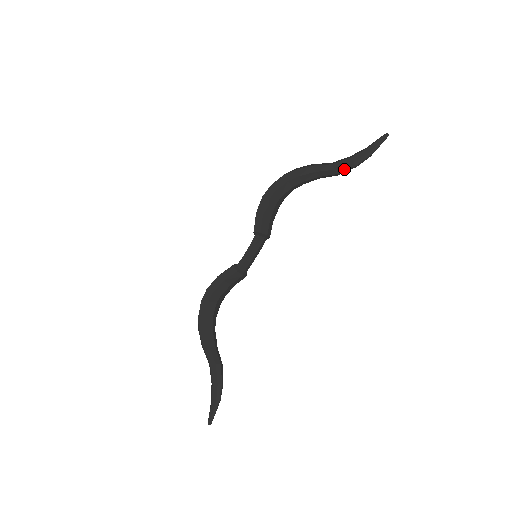
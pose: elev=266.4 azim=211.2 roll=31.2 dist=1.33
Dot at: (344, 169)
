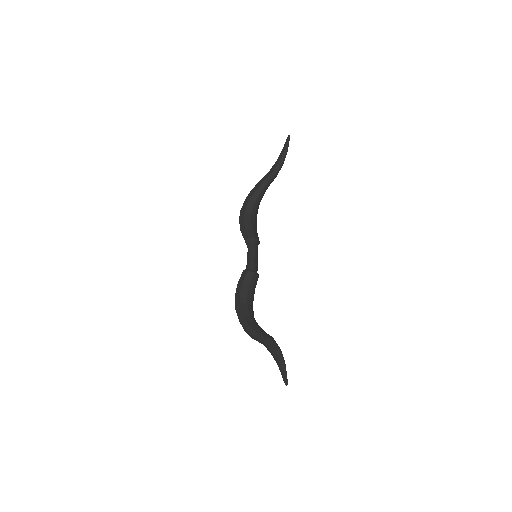
Dot at: (277, 169)
